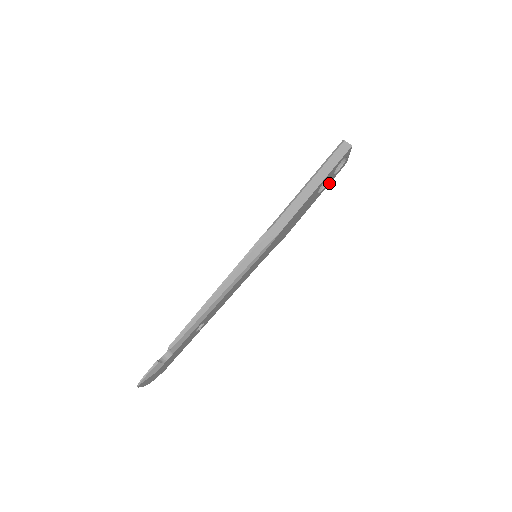
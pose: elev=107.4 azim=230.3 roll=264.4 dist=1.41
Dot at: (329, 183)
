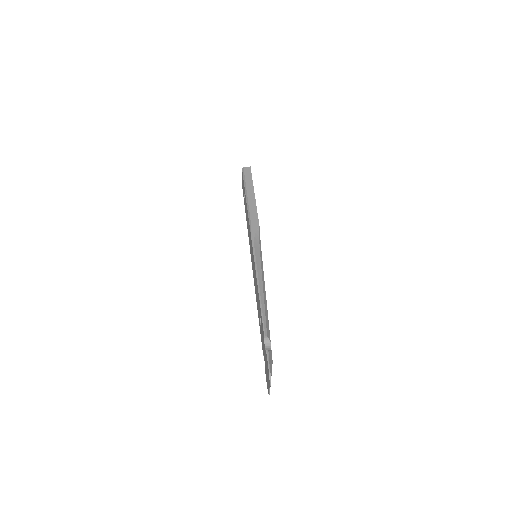
Dot at: occluded
